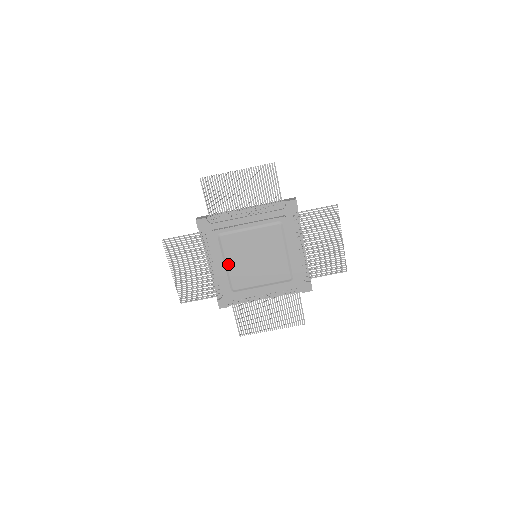
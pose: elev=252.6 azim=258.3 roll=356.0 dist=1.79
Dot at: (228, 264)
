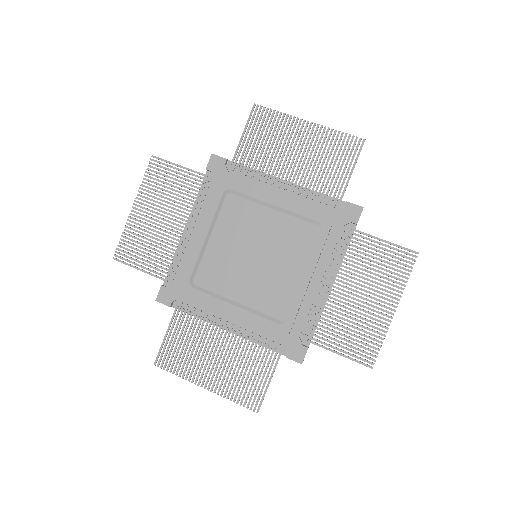
Dot at: (211, 239)
